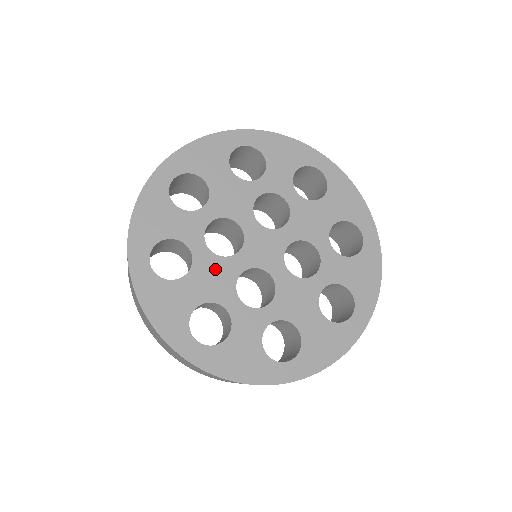
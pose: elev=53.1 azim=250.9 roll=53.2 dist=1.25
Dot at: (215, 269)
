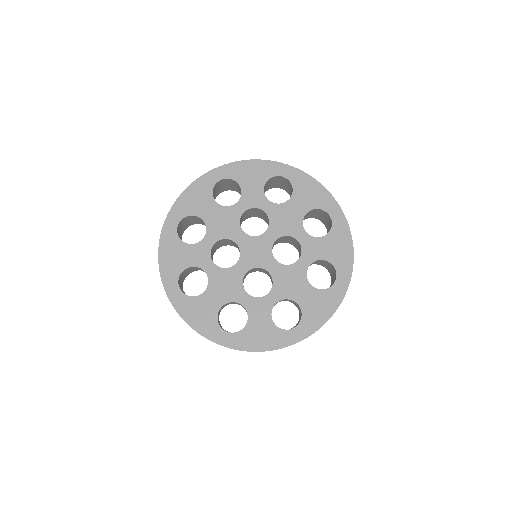
Dot at: (225, 278)
